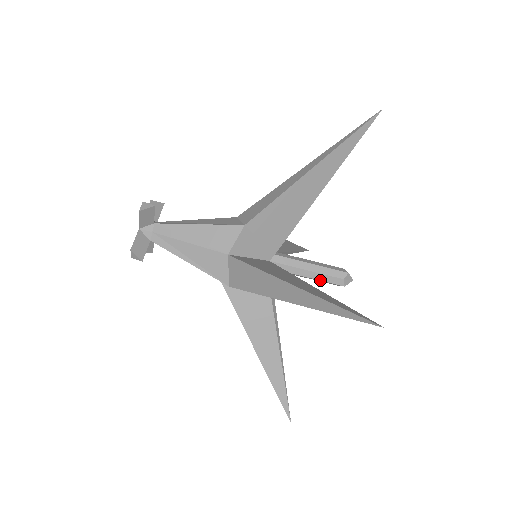
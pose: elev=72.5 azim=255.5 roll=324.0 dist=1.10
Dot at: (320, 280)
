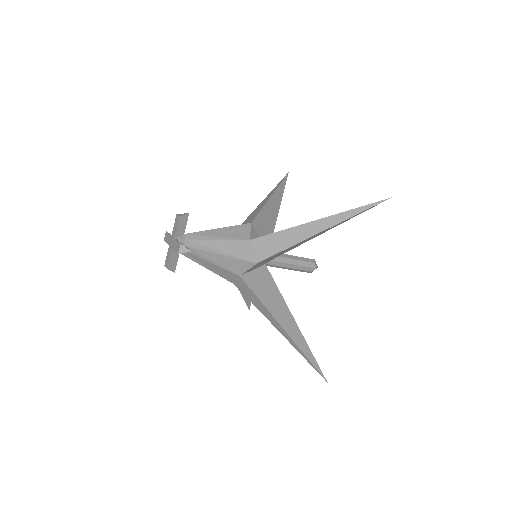
Dot at: occluded
